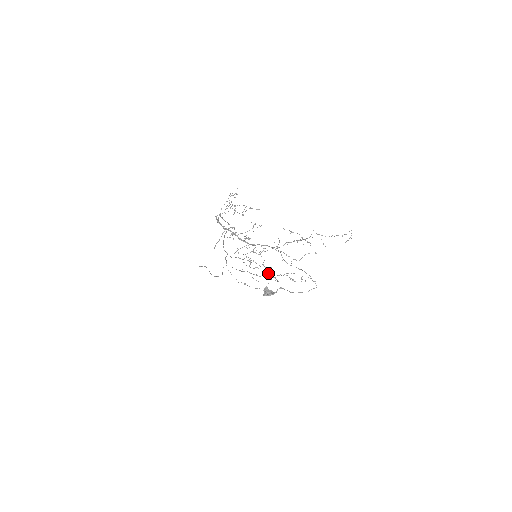
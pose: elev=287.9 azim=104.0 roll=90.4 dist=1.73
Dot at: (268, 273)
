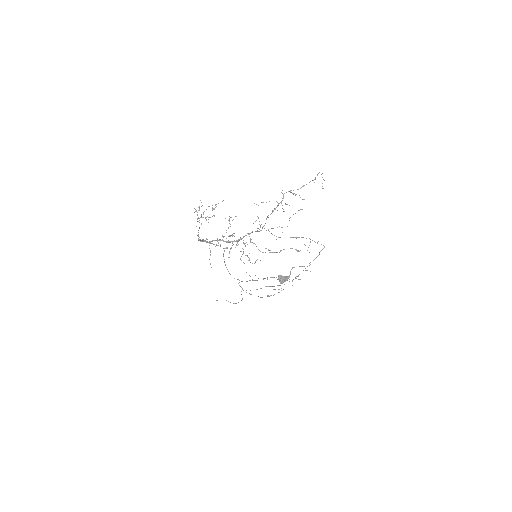
Dot at: occluded
